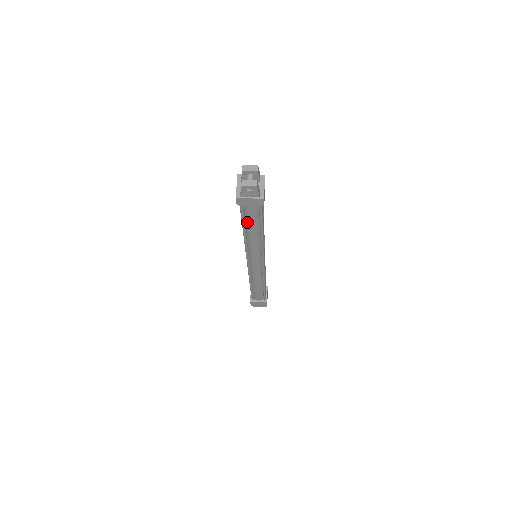
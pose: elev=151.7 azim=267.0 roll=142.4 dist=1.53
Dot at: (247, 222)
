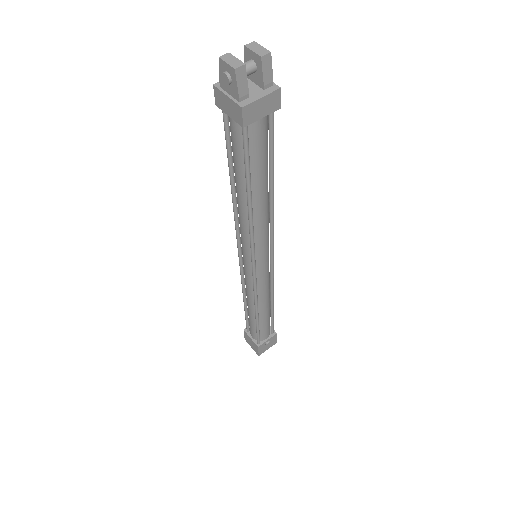
Dot at: (234, 161)
